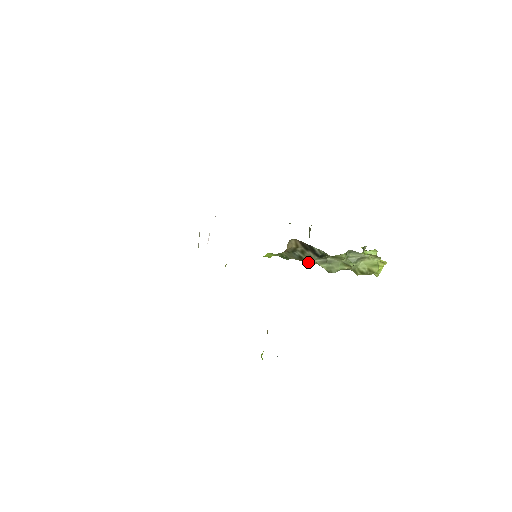
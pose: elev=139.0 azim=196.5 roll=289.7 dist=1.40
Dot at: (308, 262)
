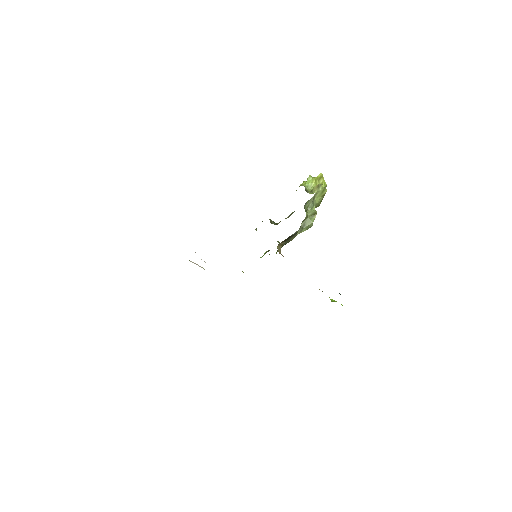
Dot at: occluded
